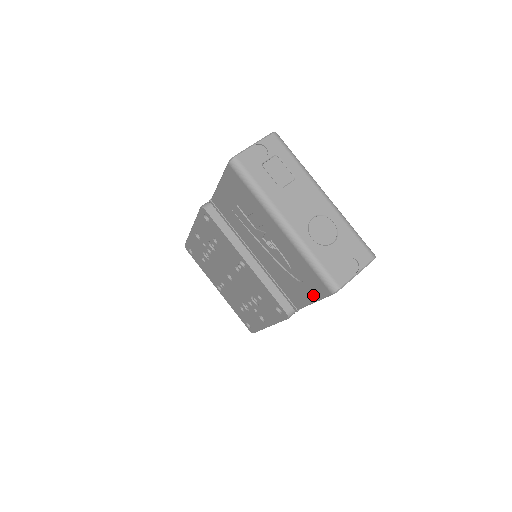
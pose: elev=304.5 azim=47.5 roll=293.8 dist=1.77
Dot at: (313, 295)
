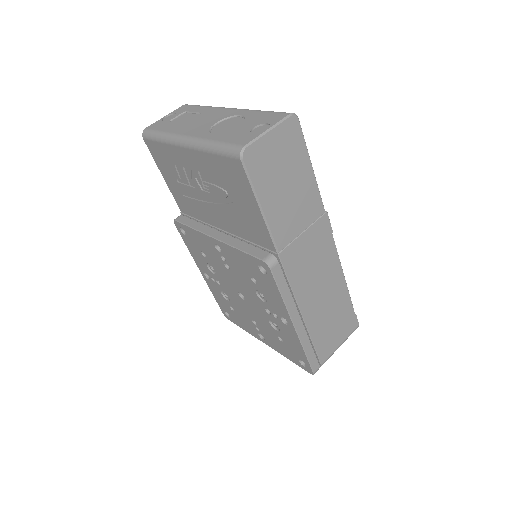
Dot at: (250, 196)
